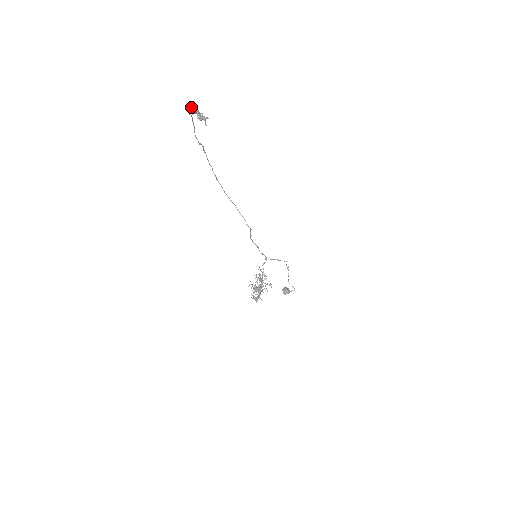
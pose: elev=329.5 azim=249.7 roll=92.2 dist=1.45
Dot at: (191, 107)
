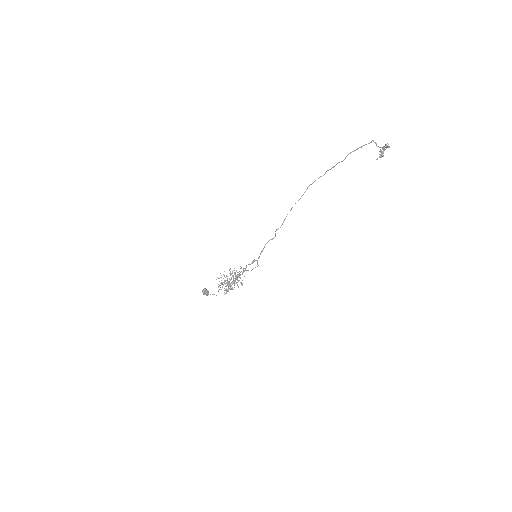
Dot at: occluded
